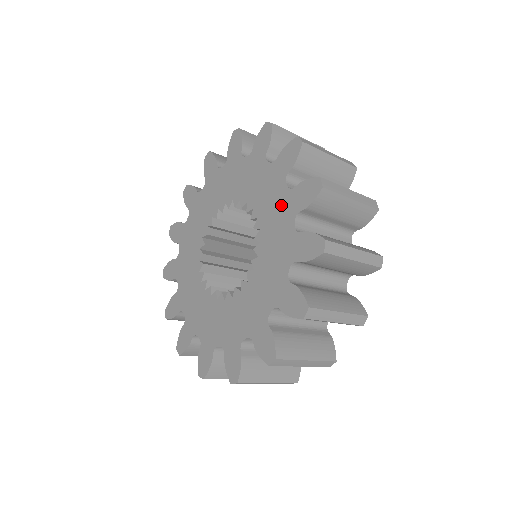
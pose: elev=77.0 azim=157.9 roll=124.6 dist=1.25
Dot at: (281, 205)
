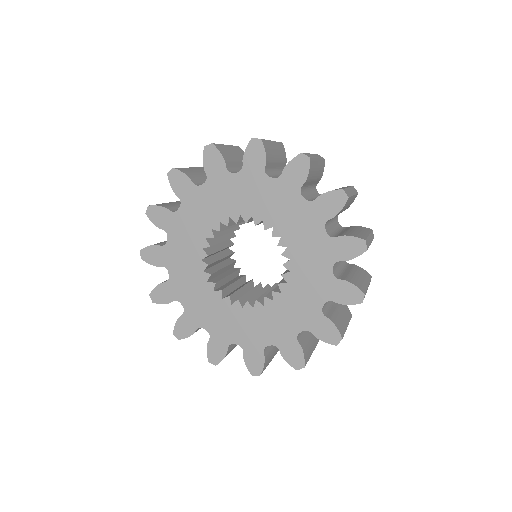
Dot at: (247, 185)
